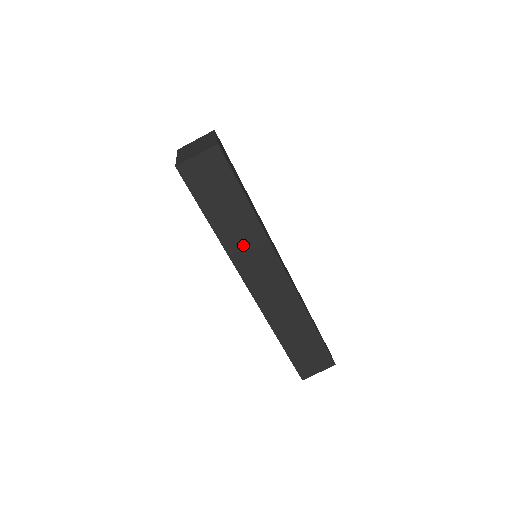
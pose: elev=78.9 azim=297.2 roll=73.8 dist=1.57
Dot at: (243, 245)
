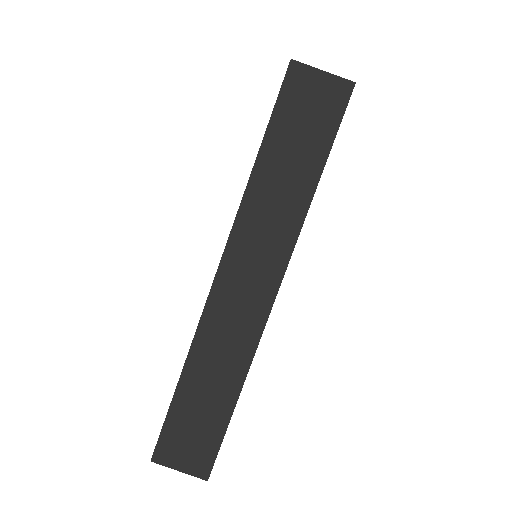
Dot at: (265, 218)
